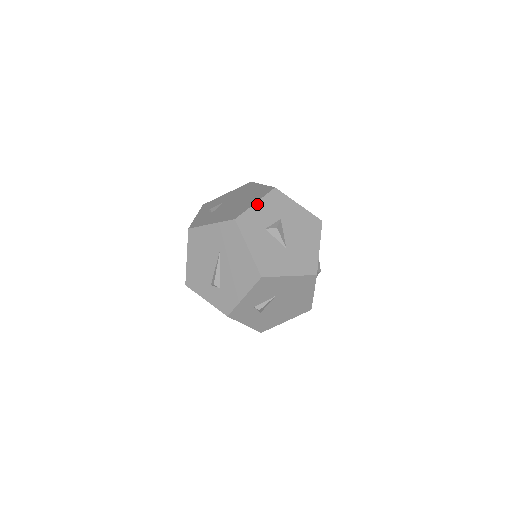
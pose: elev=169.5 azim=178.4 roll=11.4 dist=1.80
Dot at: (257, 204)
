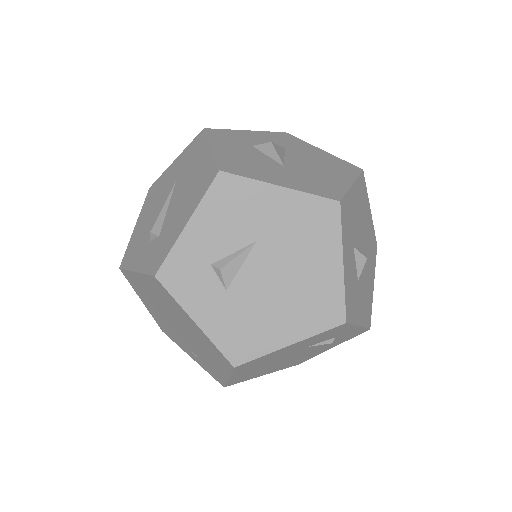
Dot at: (249, 131)
